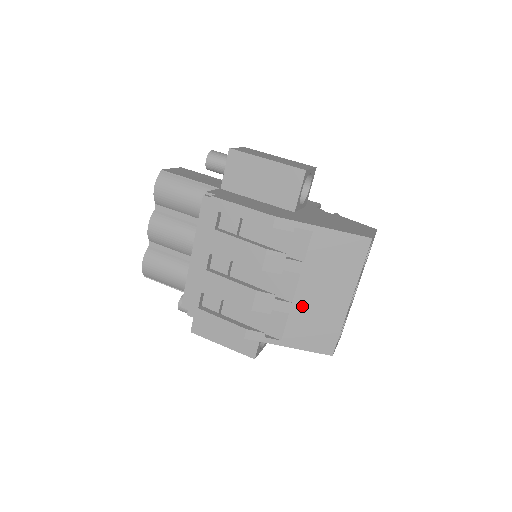
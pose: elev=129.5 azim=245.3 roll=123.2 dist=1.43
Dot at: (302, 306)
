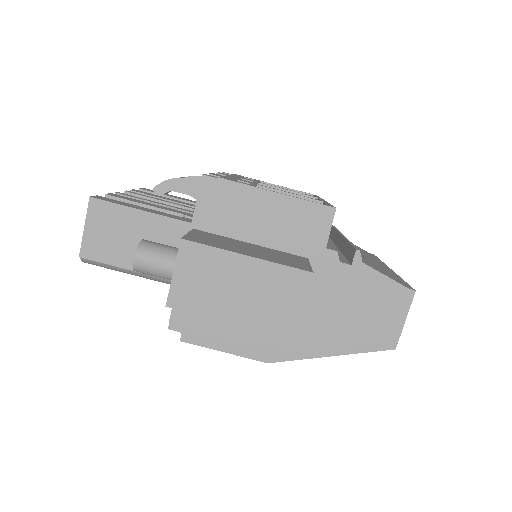
Dot at: occluded
